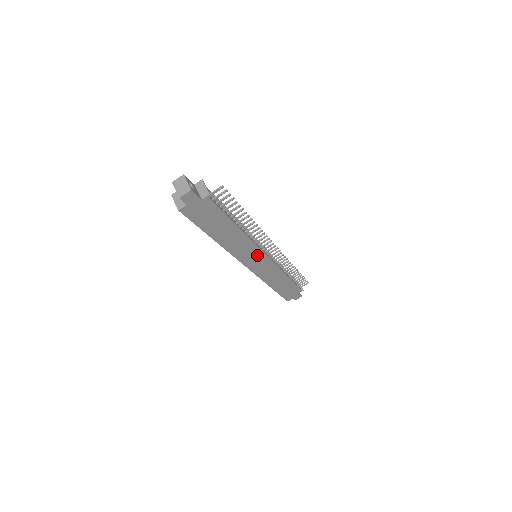
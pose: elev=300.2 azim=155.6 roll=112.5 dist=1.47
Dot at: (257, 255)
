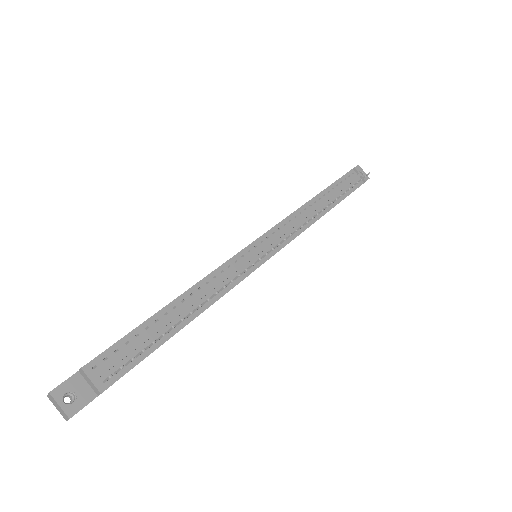
Dot at: occluded
